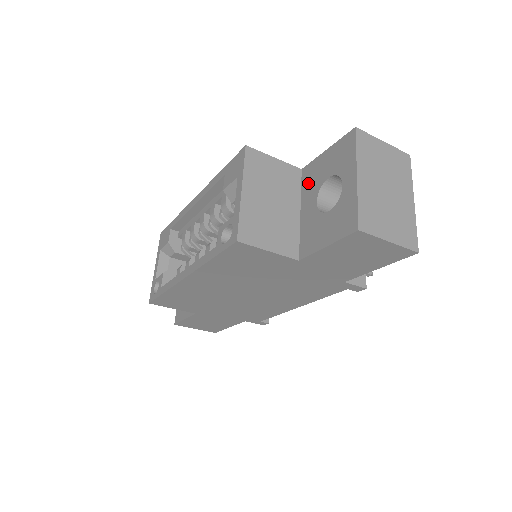
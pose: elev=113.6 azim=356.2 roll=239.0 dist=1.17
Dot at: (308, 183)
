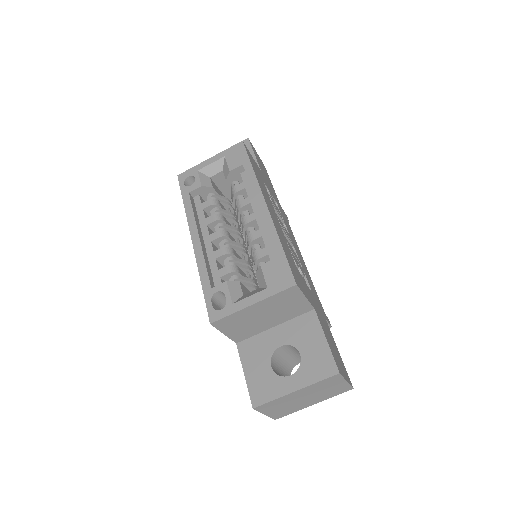
Dot at: (299, 326)
